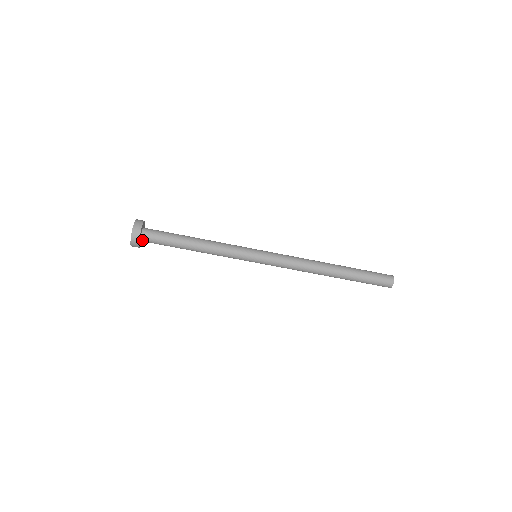
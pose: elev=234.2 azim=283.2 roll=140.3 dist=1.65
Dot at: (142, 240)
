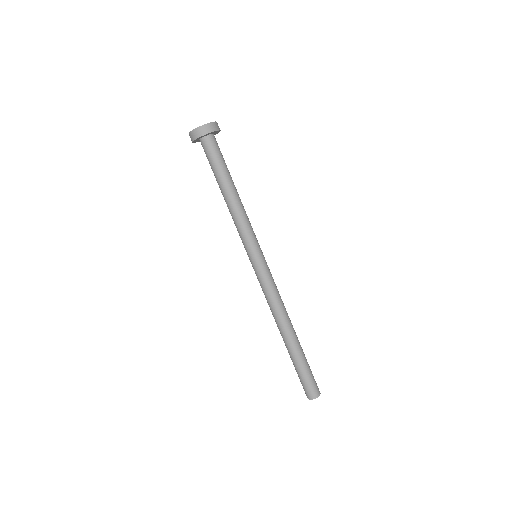
Dot at: (202, 140)
